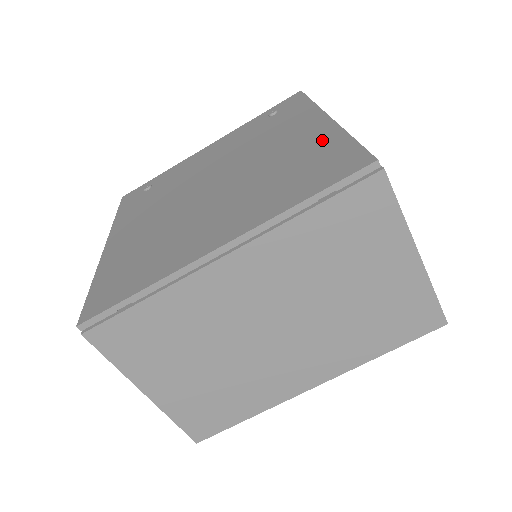
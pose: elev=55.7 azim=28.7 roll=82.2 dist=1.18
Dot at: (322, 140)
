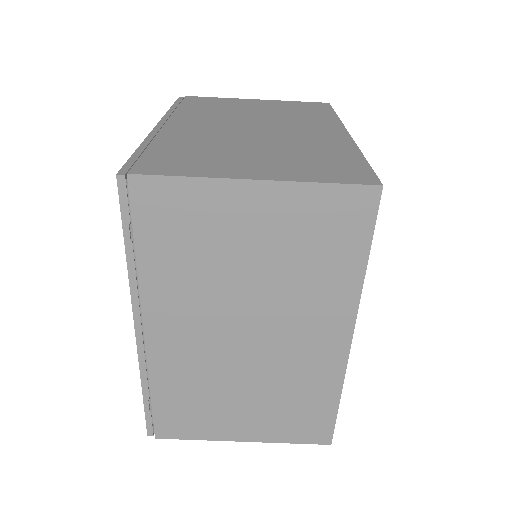
Dot at: occluded
